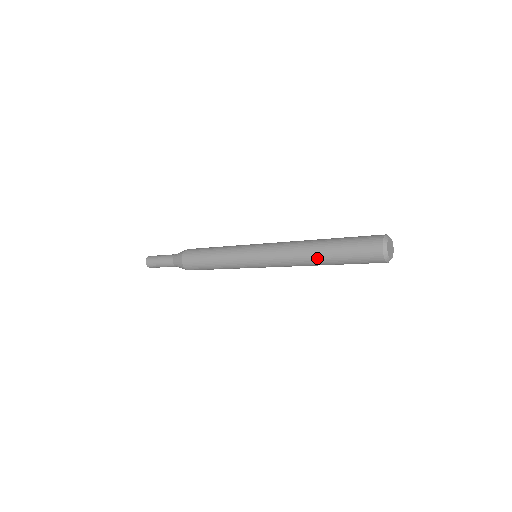
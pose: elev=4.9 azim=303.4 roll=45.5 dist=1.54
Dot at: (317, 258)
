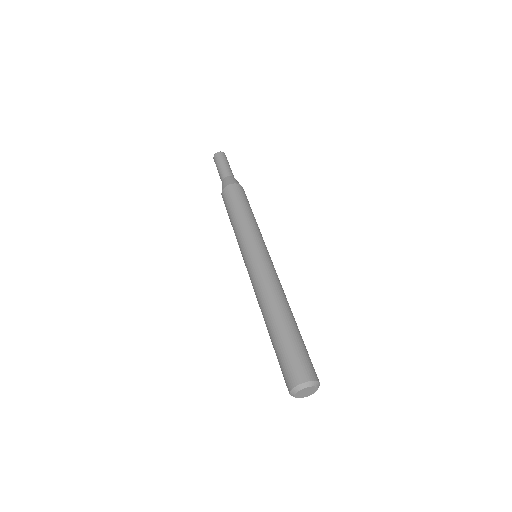
Dot at: occluded
